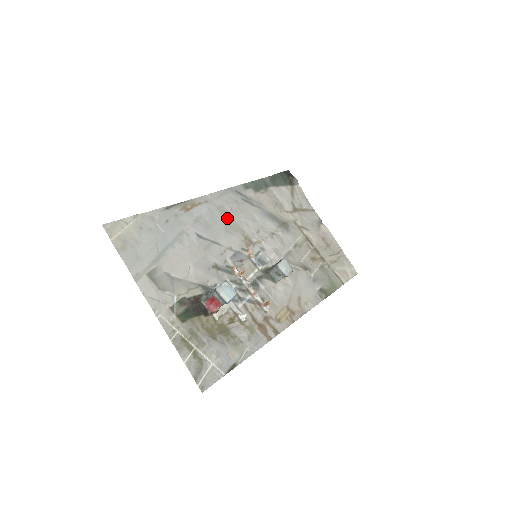
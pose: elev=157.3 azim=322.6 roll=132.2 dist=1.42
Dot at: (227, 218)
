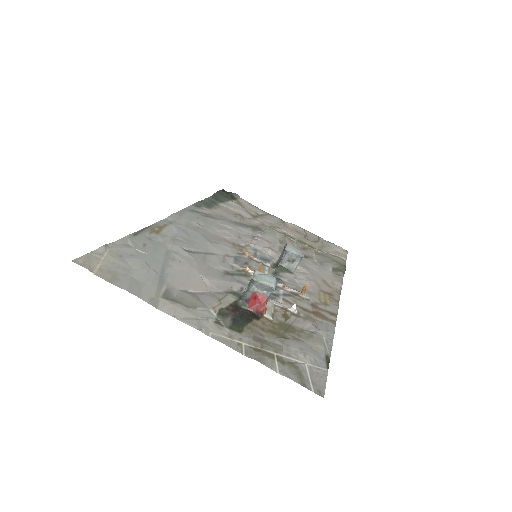
Dot at: (202, 232)
